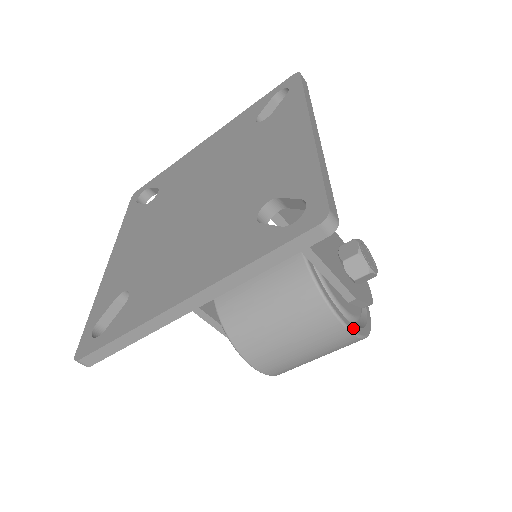
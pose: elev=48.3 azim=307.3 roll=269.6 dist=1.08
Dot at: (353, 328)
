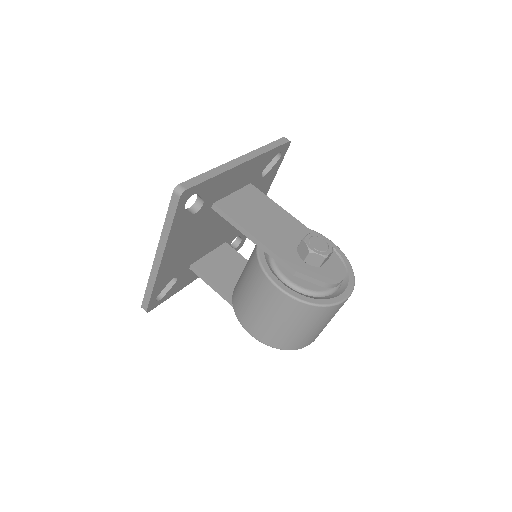
Dot at: (289, 291)
